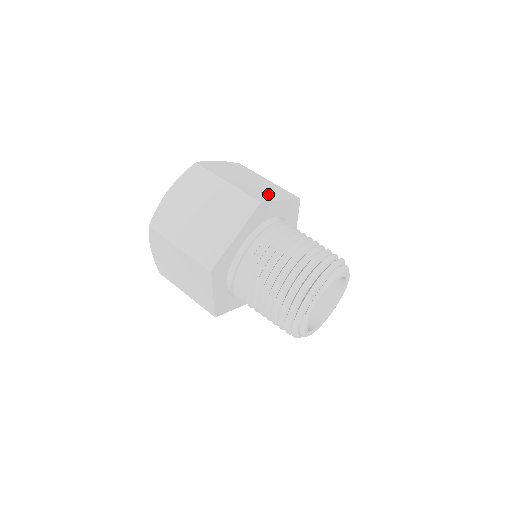
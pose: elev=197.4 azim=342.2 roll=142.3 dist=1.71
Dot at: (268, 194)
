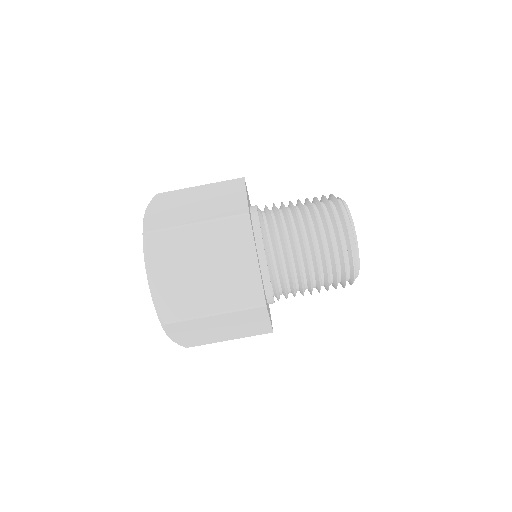
Dot at: occluded
